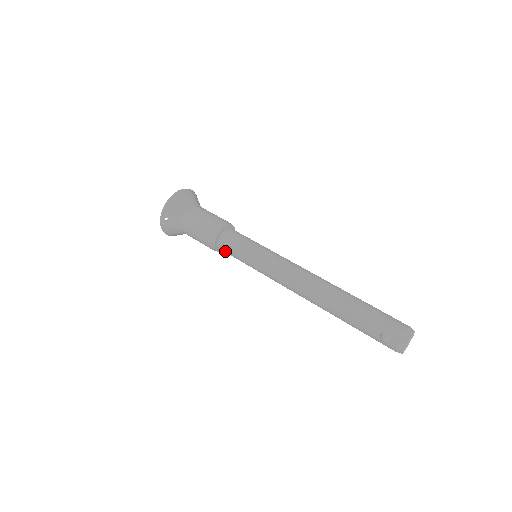
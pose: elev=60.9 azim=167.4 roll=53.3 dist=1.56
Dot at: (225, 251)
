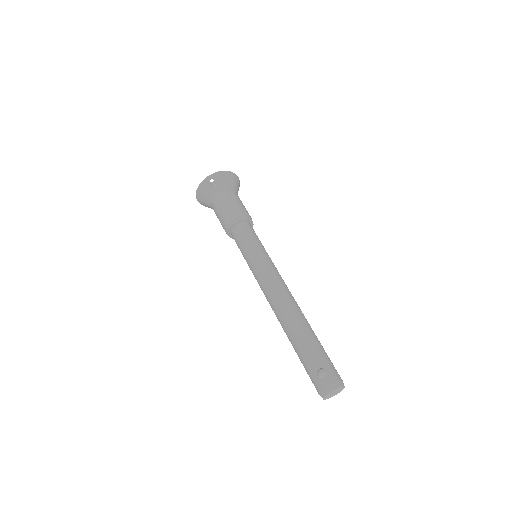
Dot at: (236, 234)
